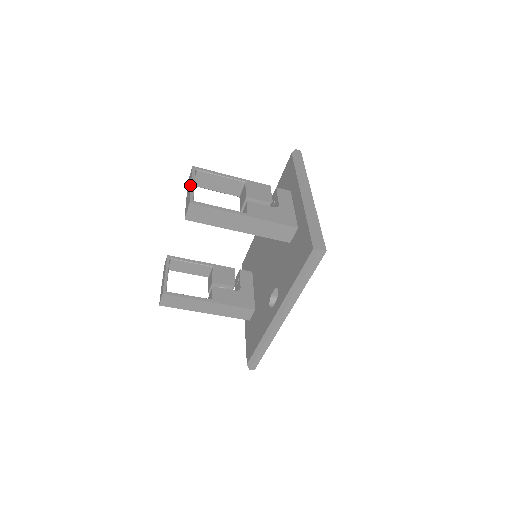
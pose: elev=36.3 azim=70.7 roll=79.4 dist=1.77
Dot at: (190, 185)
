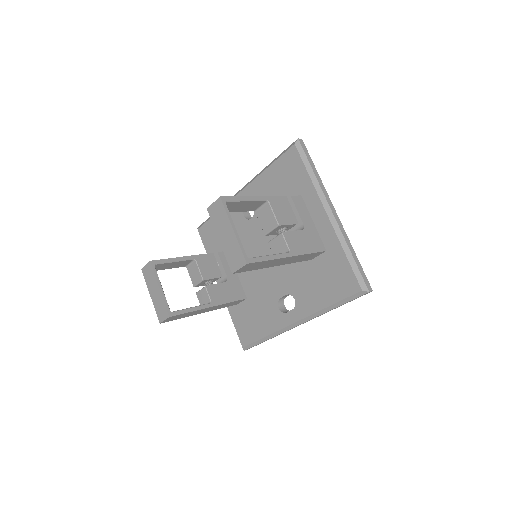
Dot at: (231, 231)
